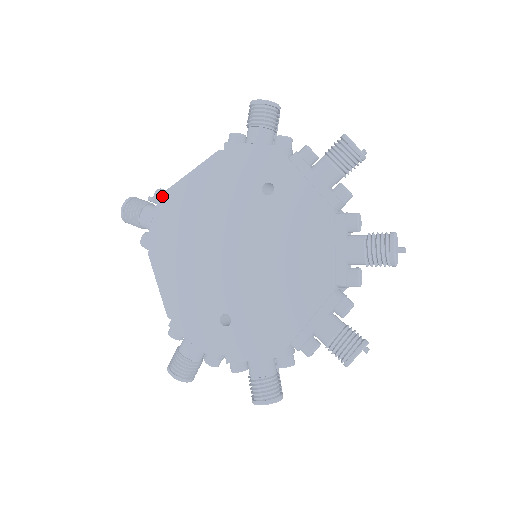
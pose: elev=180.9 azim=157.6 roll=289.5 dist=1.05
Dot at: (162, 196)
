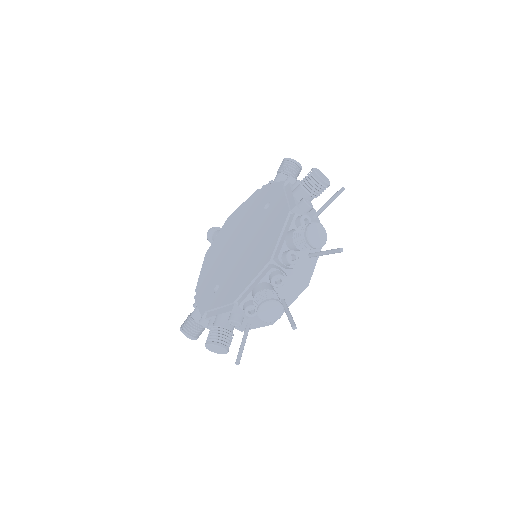
Dot at: occluded
